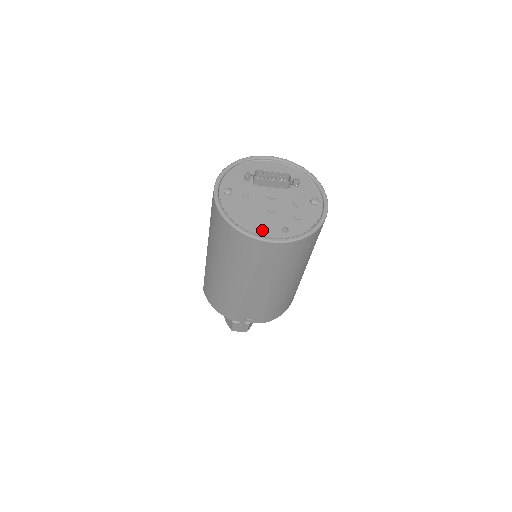
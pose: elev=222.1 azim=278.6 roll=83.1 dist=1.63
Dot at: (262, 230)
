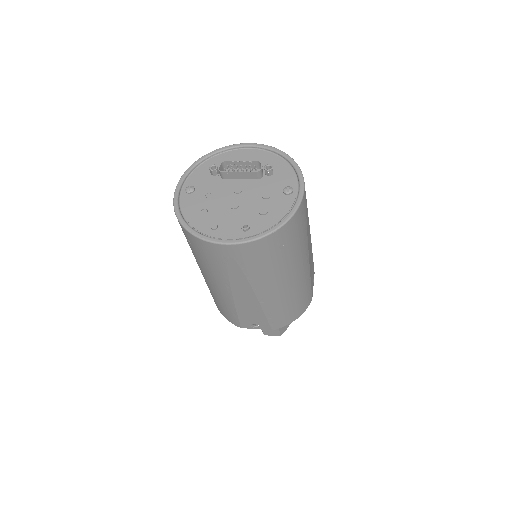
Dot at: (218, 231)
